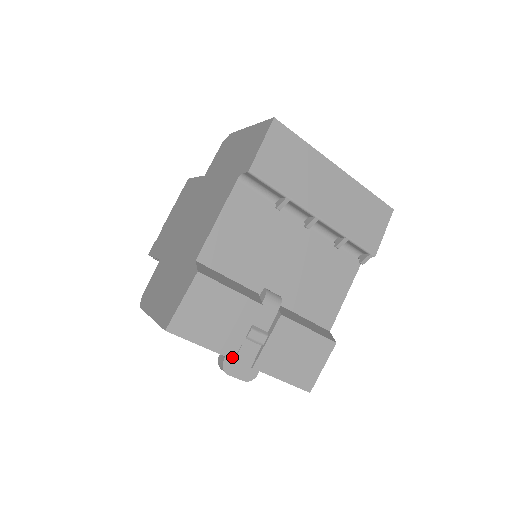
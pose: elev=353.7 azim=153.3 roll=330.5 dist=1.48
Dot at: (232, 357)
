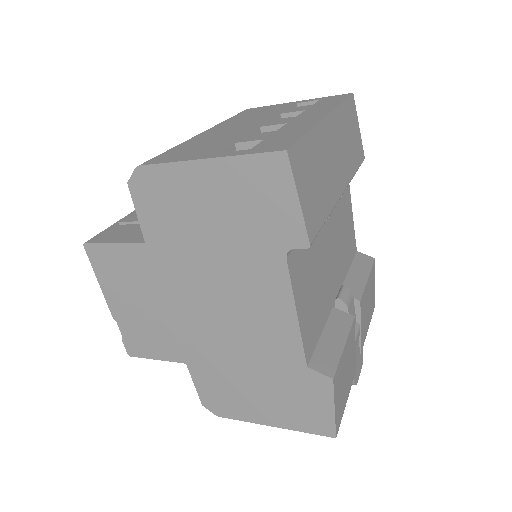
Dot at: (355, 371)
